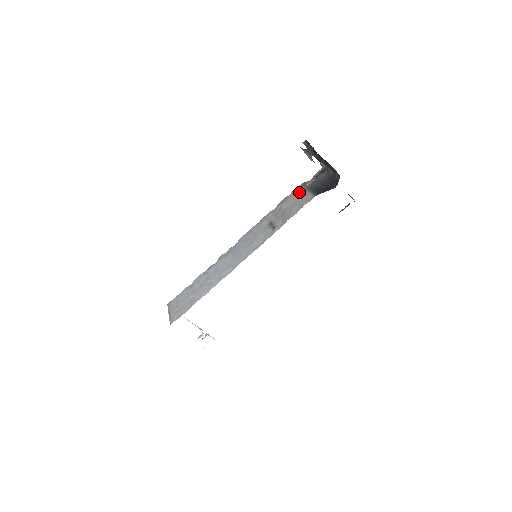
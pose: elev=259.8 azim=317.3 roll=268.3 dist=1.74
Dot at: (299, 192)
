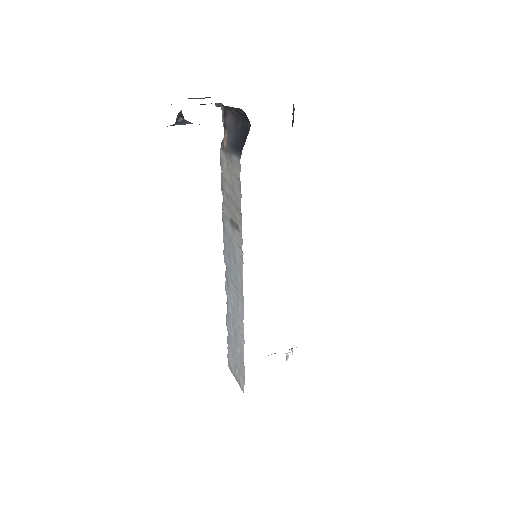
Dot at: (225, 161)
